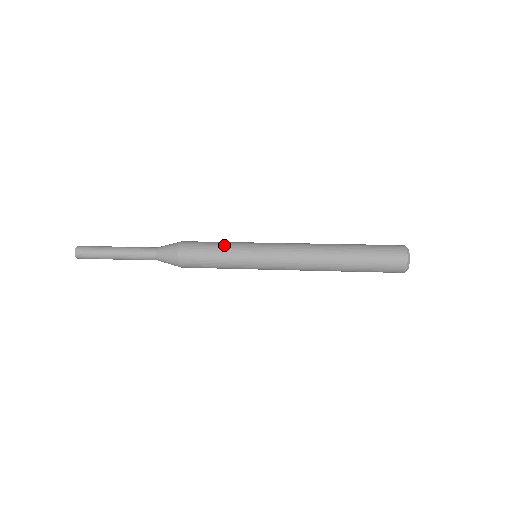
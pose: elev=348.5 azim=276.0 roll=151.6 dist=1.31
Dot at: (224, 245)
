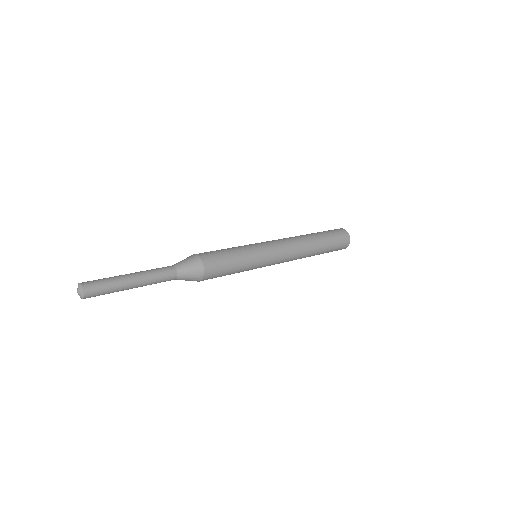
Dot at: (241, 262)
